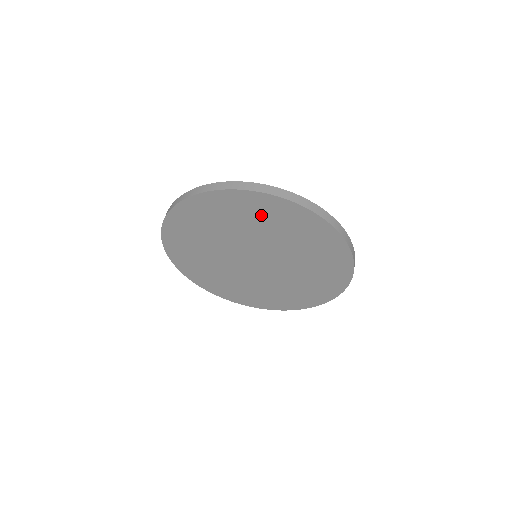
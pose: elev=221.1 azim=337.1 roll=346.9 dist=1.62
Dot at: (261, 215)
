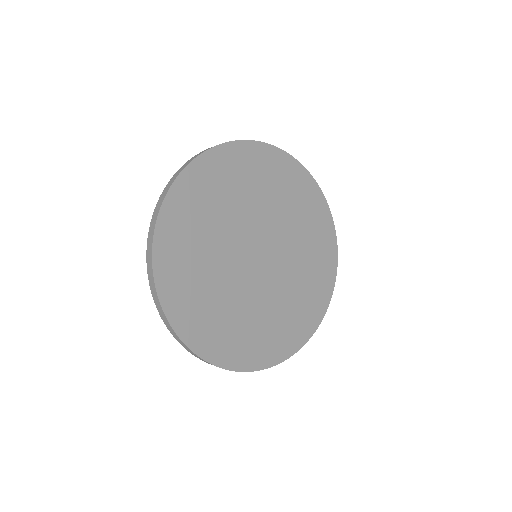
Dot at: (268, 177)
